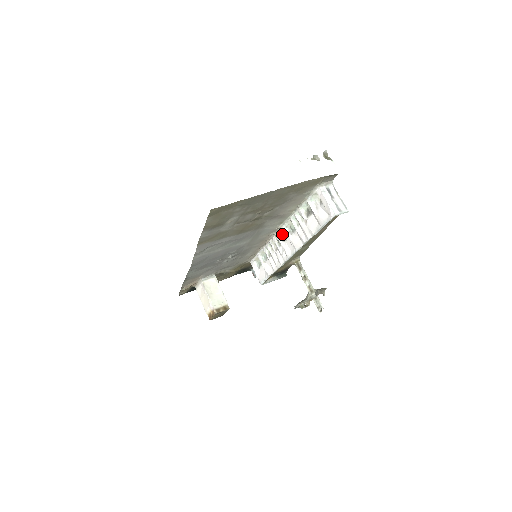
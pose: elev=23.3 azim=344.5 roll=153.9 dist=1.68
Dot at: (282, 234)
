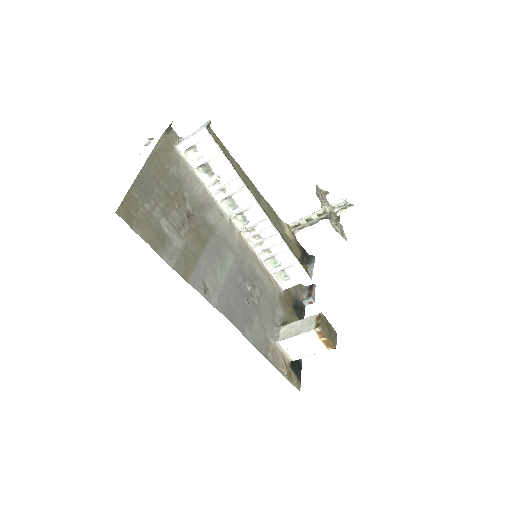
Dot at: (240, 223)
